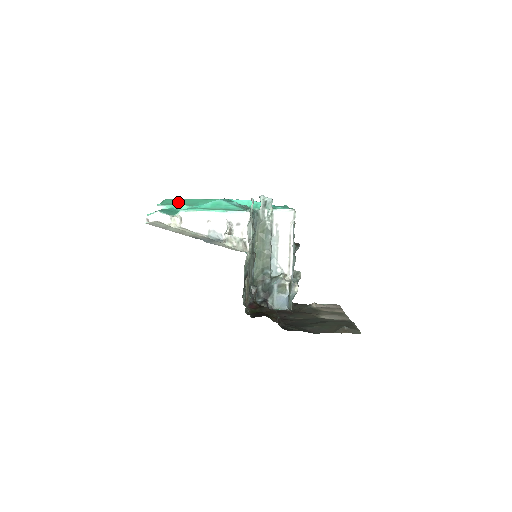
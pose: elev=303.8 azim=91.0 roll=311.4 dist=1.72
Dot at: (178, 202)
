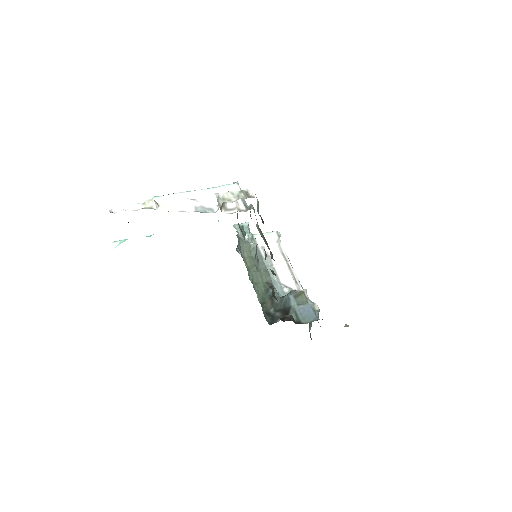
Dot at: occluded
